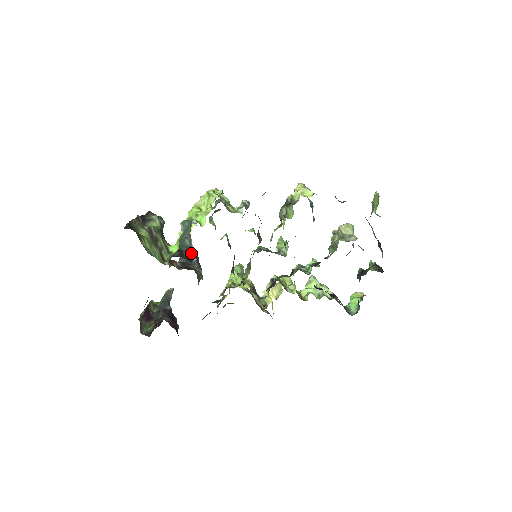
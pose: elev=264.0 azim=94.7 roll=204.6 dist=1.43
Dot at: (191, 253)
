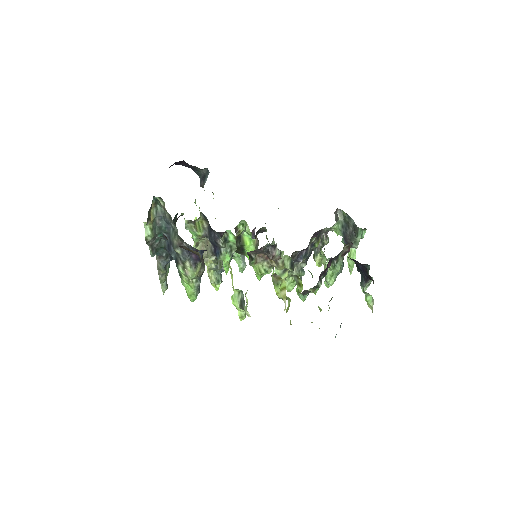
Dot at: (205, 180)
